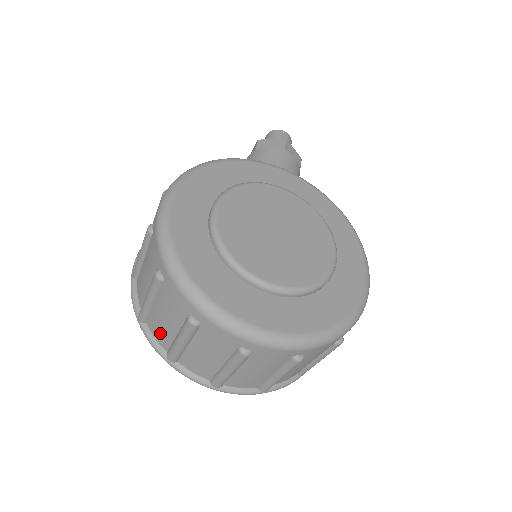
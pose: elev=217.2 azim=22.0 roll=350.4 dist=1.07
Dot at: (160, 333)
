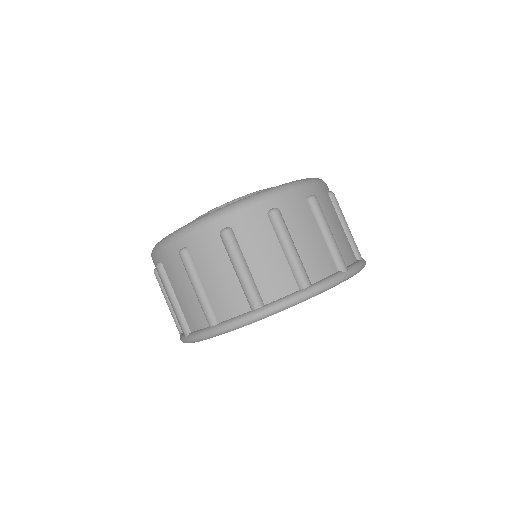
Dot at: (194, 315)
